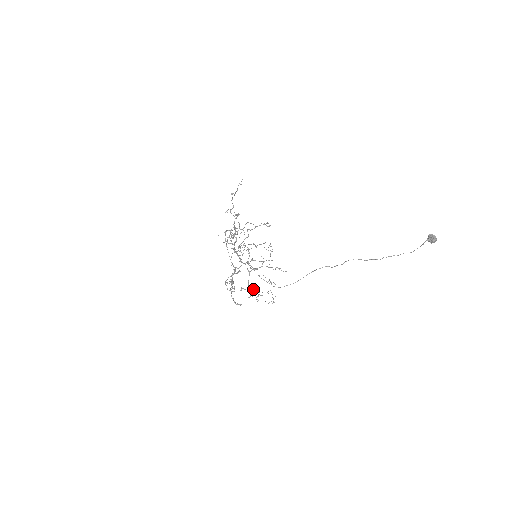
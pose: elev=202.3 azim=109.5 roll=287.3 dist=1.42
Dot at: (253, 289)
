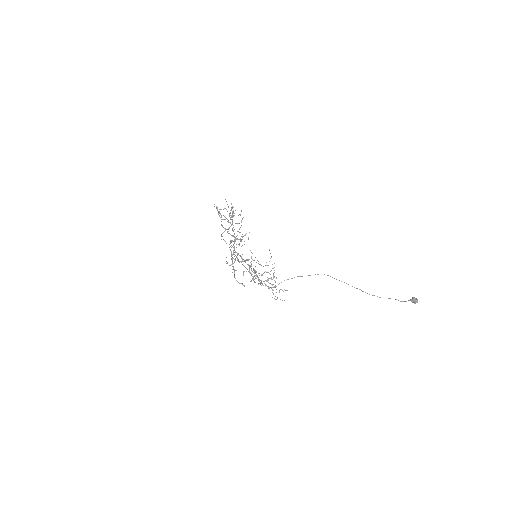
Dot at: (254, 276)
